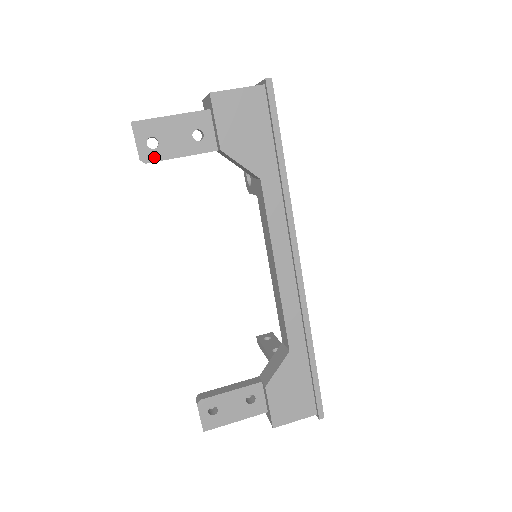
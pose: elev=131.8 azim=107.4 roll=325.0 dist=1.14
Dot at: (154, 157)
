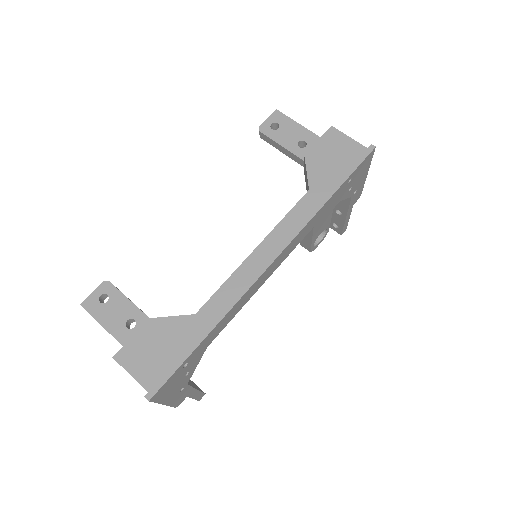
Dot at: (267, 132)
